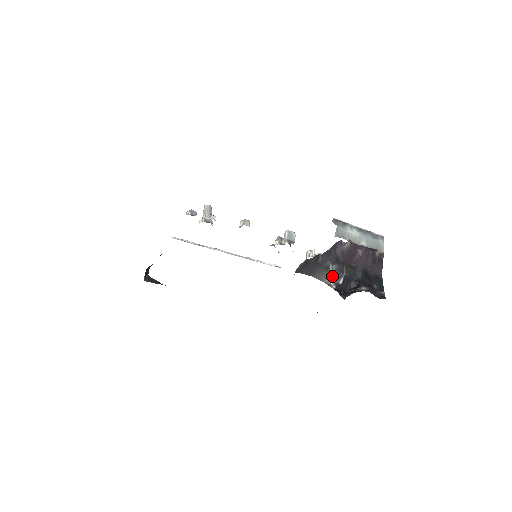
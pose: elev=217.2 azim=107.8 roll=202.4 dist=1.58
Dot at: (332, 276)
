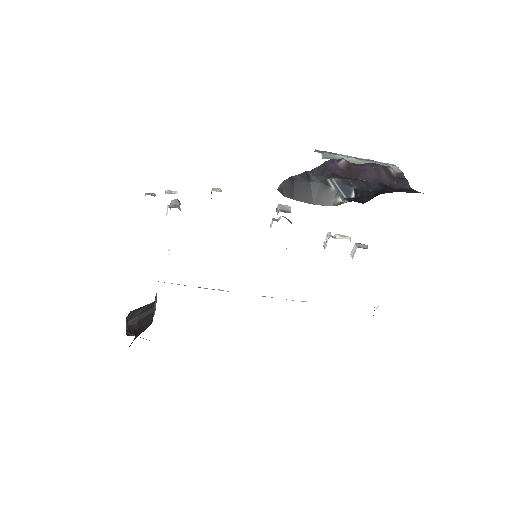
Dot at: (337, 192)
